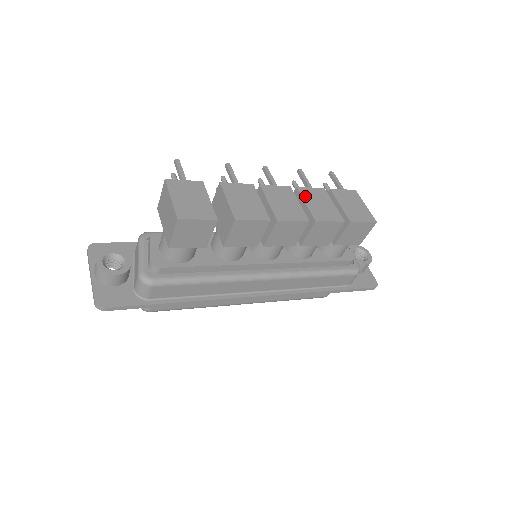
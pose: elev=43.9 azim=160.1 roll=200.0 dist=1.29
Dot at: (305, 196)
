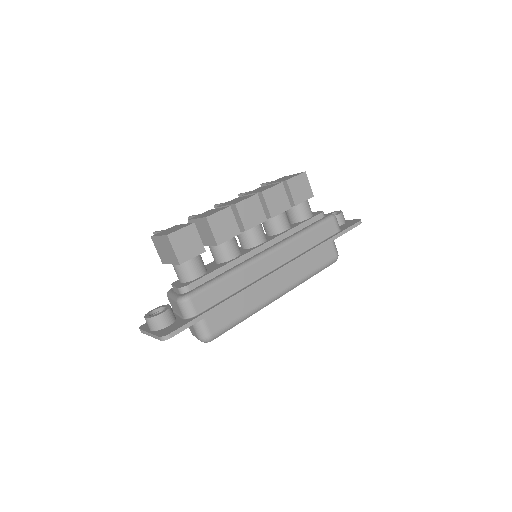
Dot at: occluded
